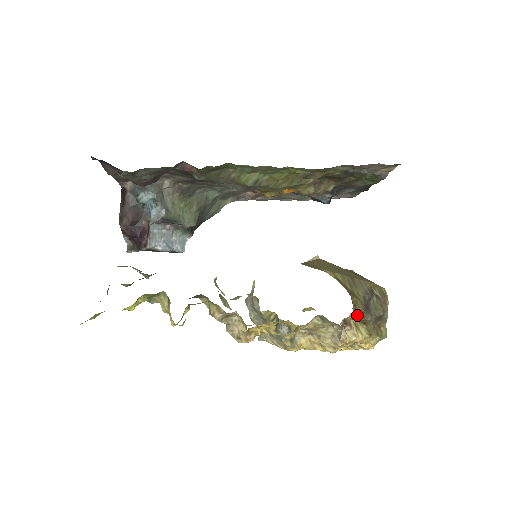
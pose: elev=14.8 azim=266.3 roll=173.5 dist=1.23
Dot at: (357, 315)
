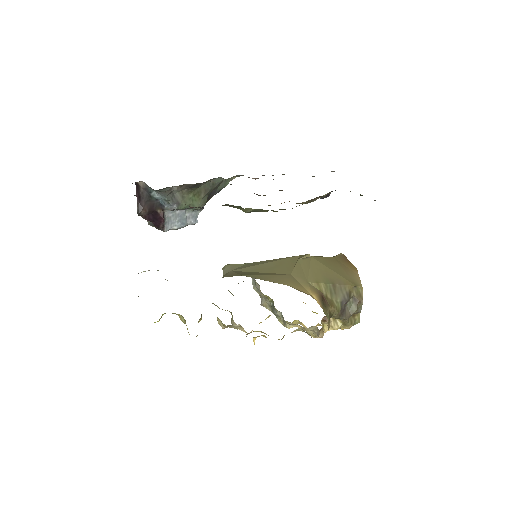
Dot at: occluded
